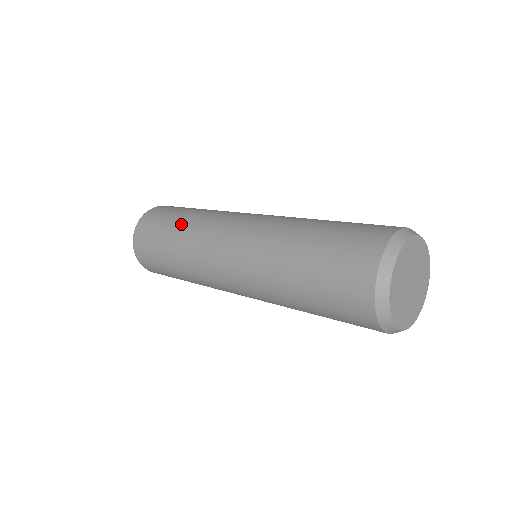
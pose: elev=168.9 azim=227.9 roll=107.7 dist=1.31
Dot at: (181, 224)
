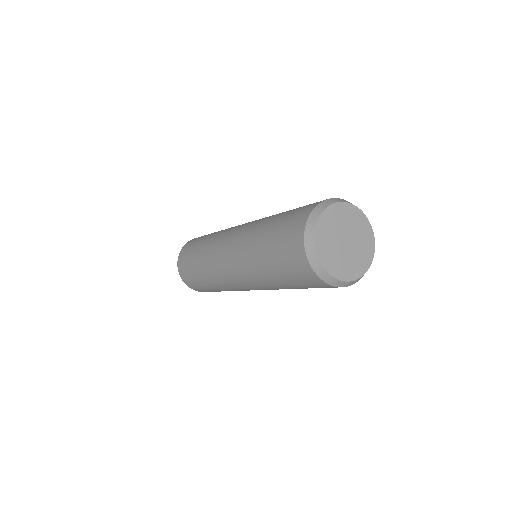
Dot at: occluded
